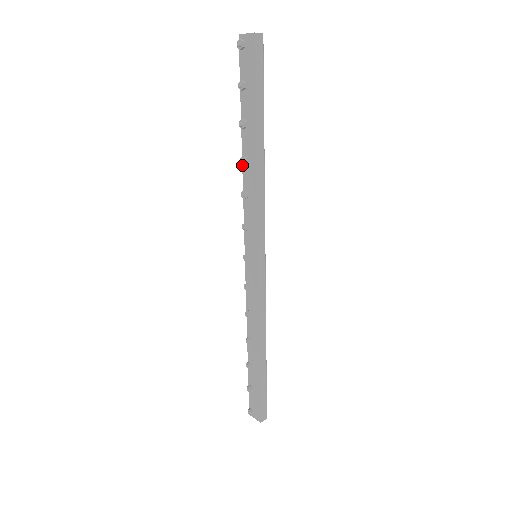
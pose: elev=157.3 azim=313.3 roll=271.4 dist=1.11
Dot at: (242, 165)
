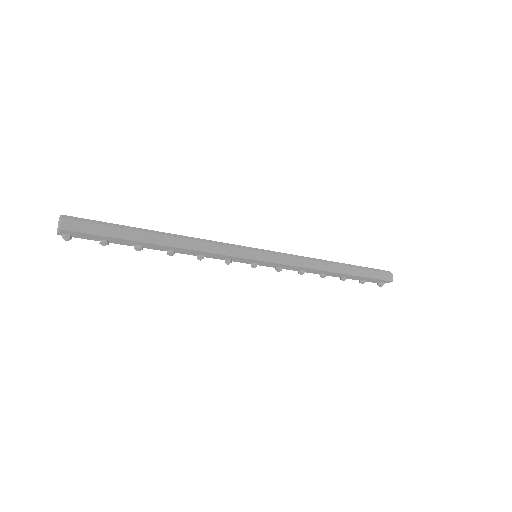
Dot at: (174, 253)
